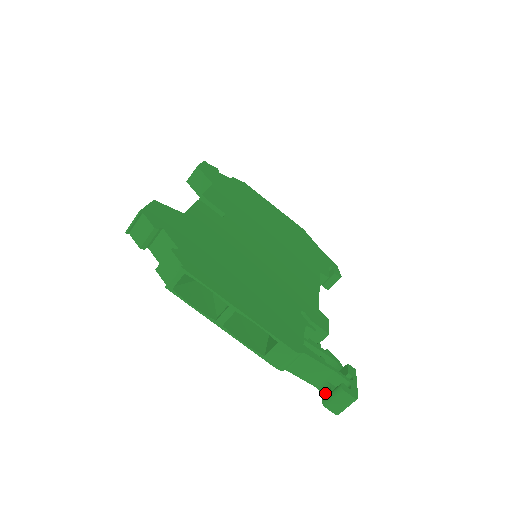
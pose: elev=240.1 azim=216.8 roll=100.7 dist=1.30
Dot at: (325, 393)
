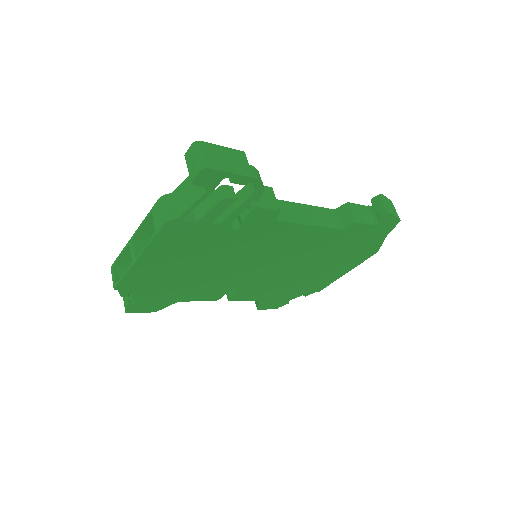
Dot at: occluded
